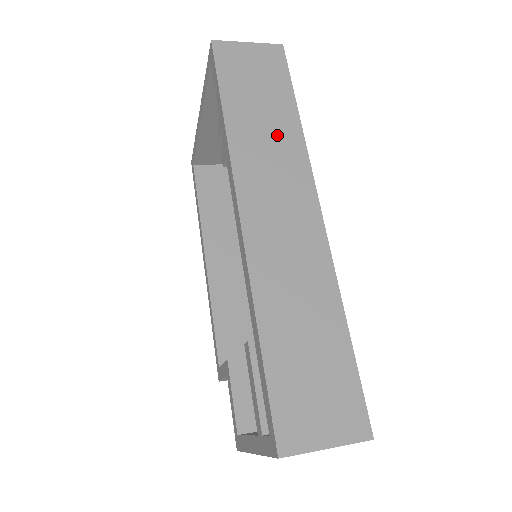
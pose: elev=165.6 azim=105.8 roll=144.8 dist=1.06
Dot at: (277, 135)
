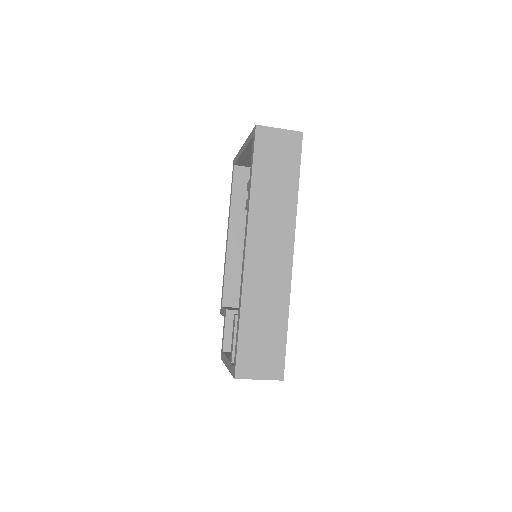
Dot at: (281, 201)
